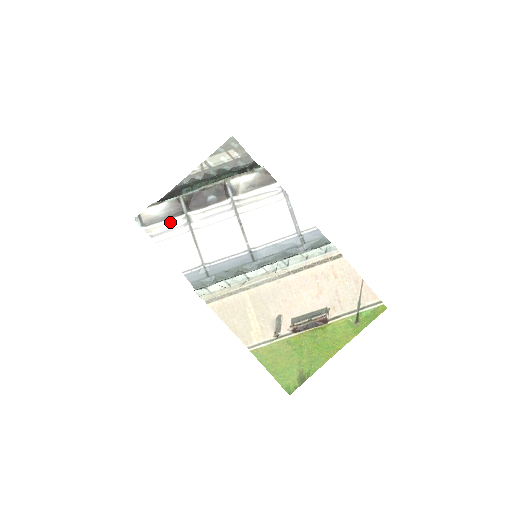
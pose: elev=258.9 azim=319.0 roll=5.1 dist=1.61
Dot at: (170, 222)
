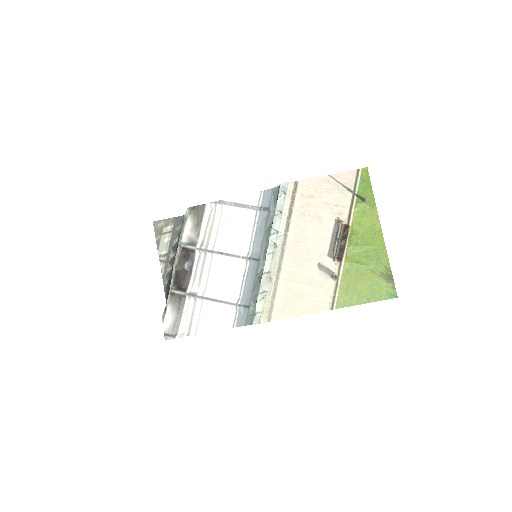
Dot at: (186, 312)
